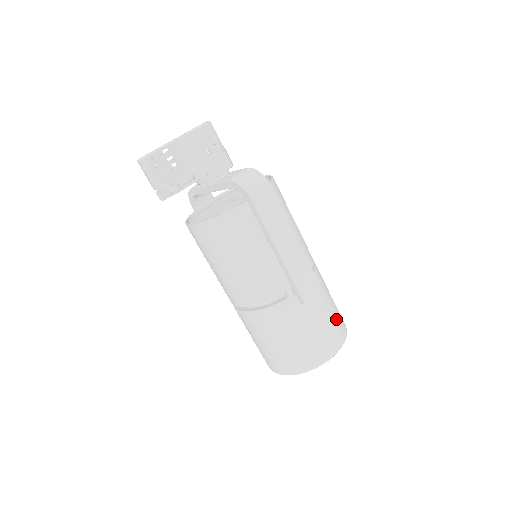
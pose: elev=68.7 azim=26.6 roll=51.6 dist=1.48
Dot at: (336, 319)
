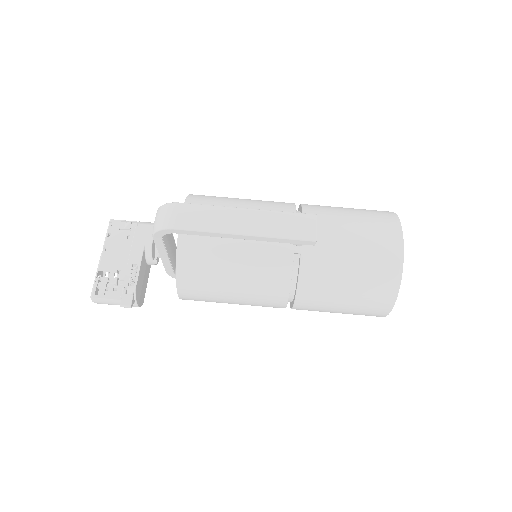
Dot at: (369, 219)
